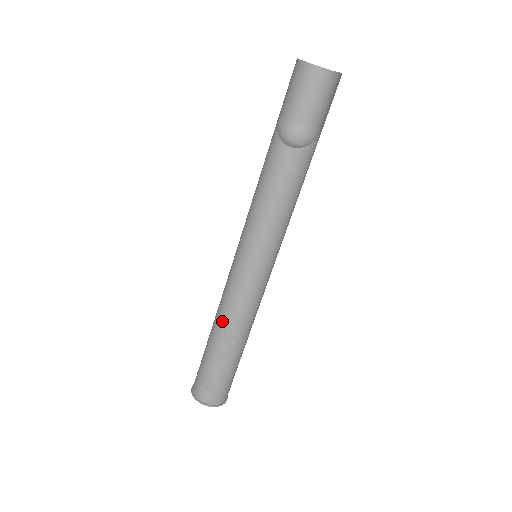
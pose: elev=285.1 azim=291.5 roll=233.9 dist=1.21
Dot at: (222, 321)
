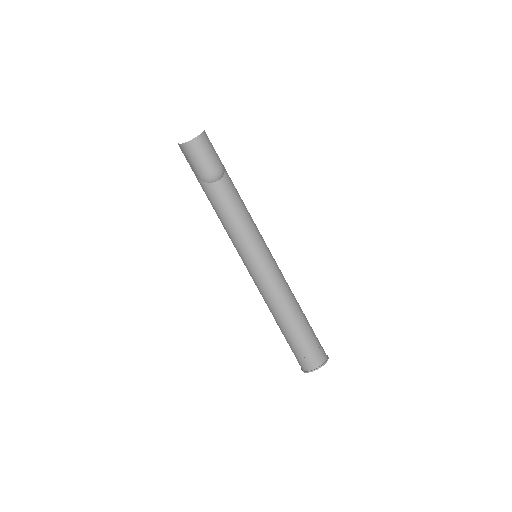
Dot at: (278, 306)
